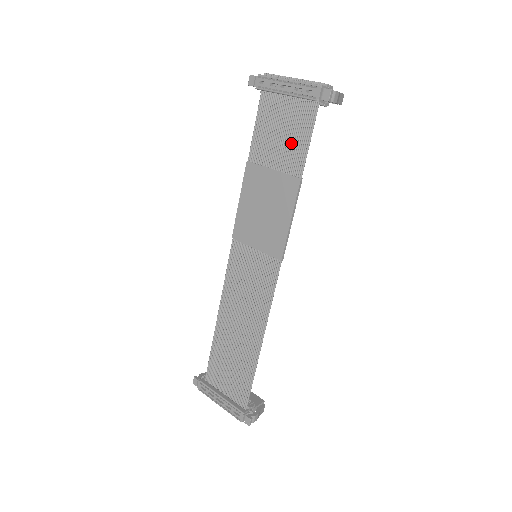
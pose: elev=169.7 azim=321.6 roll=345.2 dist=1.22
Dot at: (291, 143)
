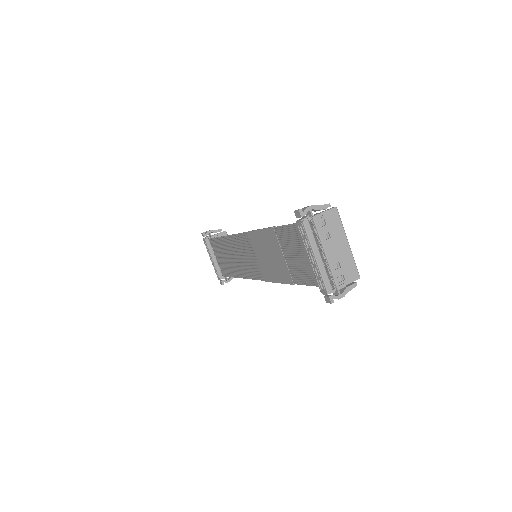
Dot at: (300, 268)
